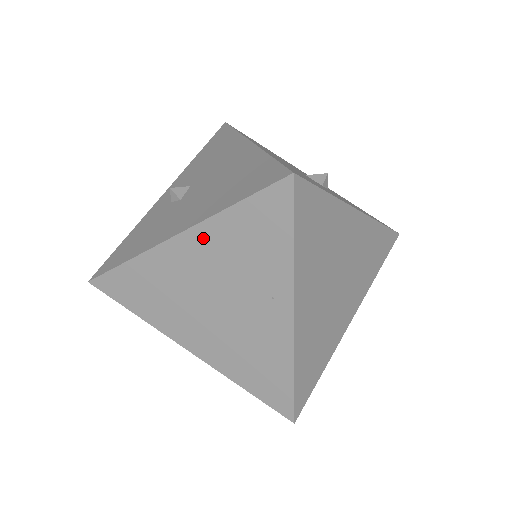
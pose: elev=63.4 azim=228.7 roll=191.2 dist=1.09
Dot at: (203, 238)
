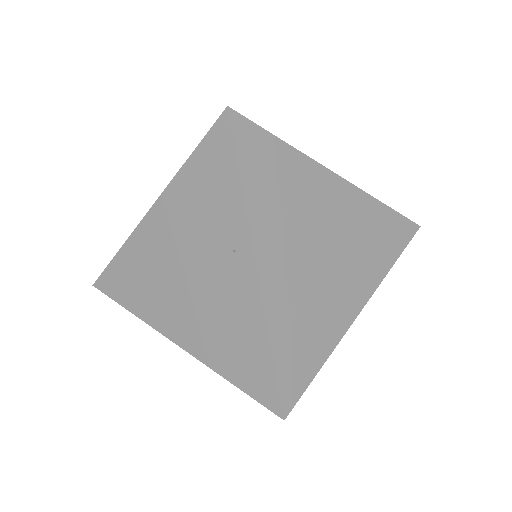
Dot at: (170, 204)
